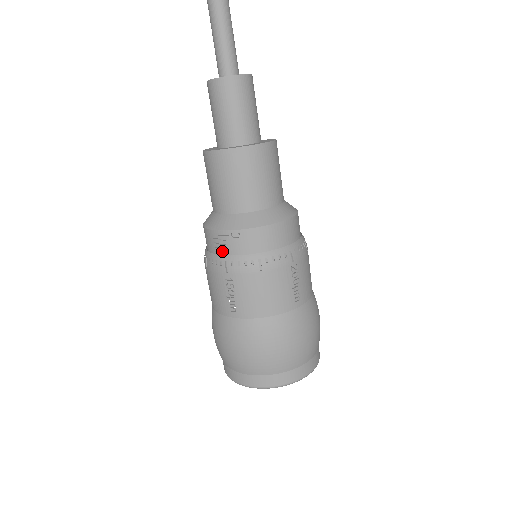
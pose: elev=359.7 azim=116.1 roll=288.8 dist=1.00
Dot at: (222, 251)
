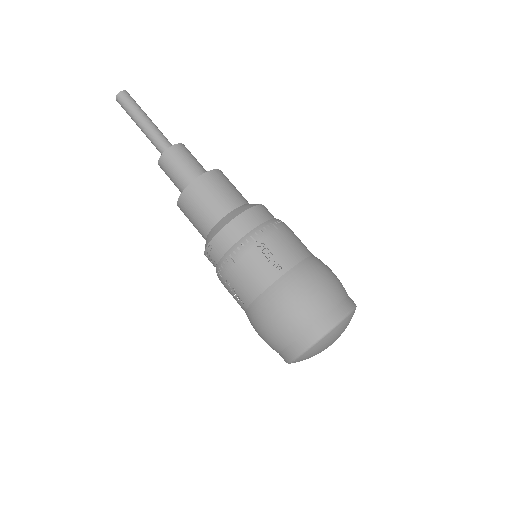
Dot at: (215, 265)
